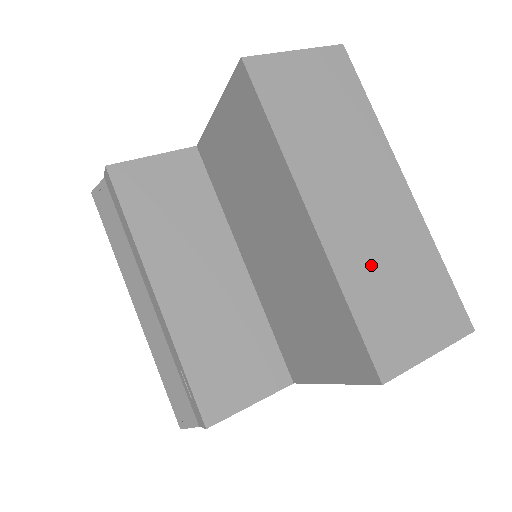
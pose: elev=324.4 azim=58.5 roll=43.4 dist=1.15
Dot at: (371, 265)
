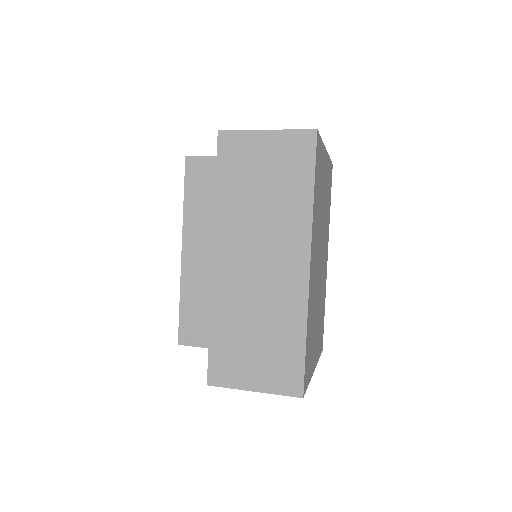
Dot at: (241, 312)
